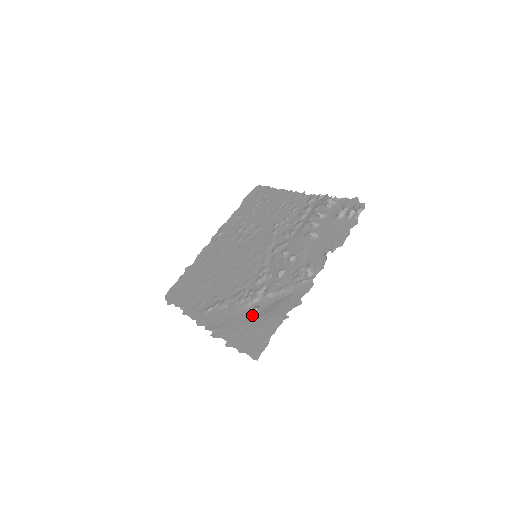
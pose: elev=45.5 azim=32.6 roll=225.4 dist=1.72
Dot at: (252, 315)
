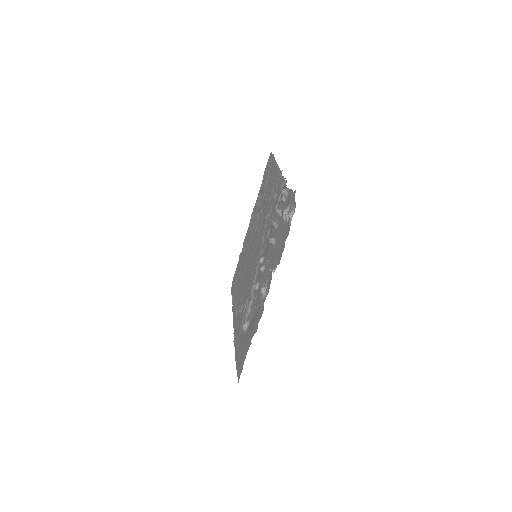
Dot at: (244, 330)
